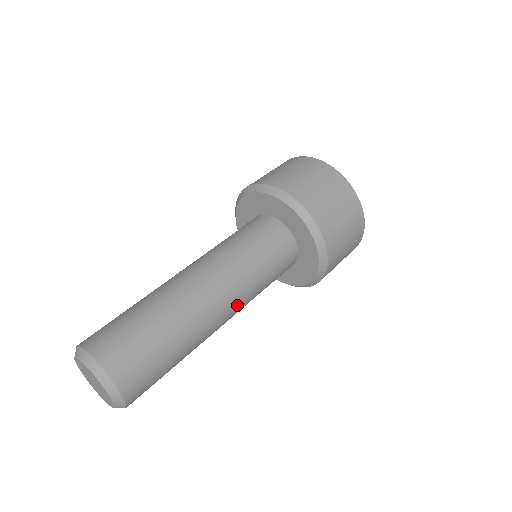
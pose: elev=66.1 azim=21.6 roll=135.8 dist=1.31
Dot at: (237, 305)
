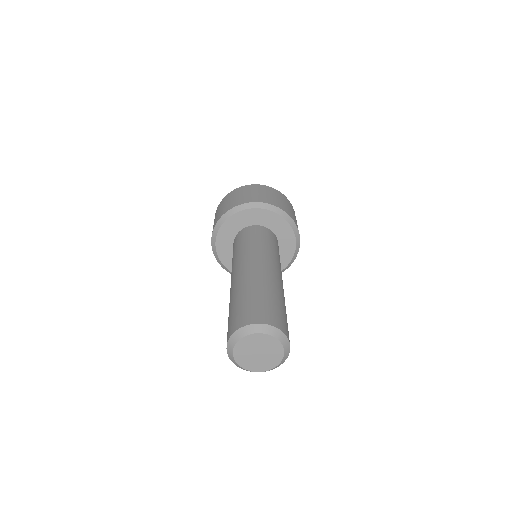
Dot at: occluded
